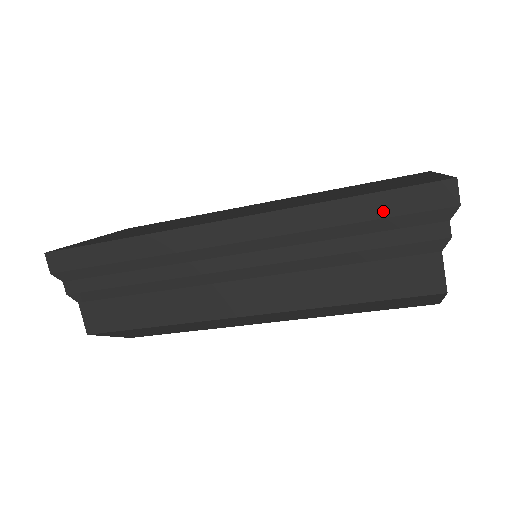
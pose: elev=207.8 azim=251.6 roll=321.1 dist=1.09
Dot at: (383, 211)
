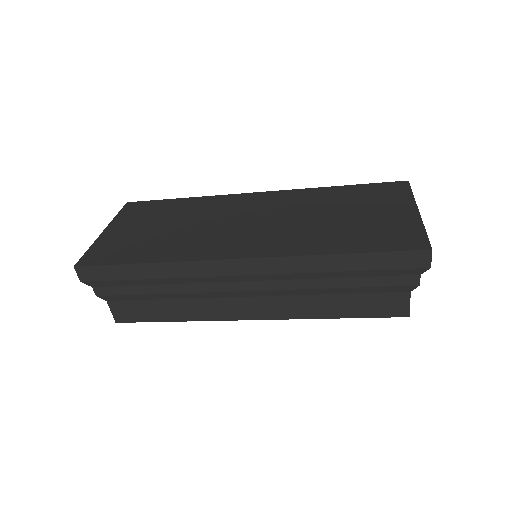
Dot at: (371, 265)
